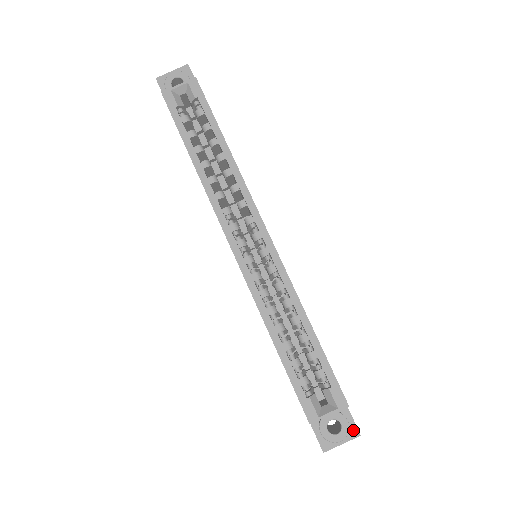
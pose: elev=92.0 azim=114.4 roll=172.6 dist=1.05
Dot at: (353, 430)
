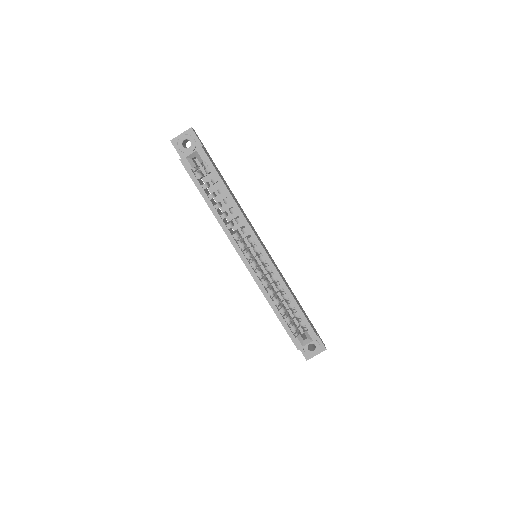
Dot at: (322, 347)
